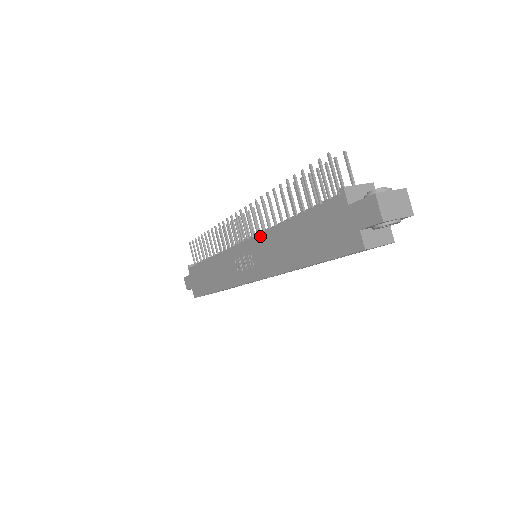
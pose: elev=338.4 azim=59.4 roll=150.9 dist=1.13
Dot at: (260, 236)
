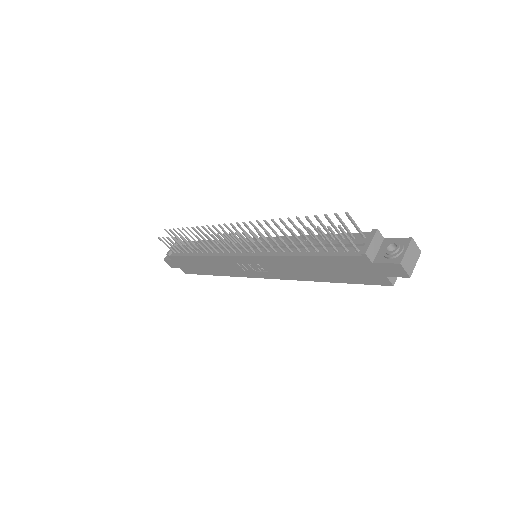
Dot at: (268, 258)
